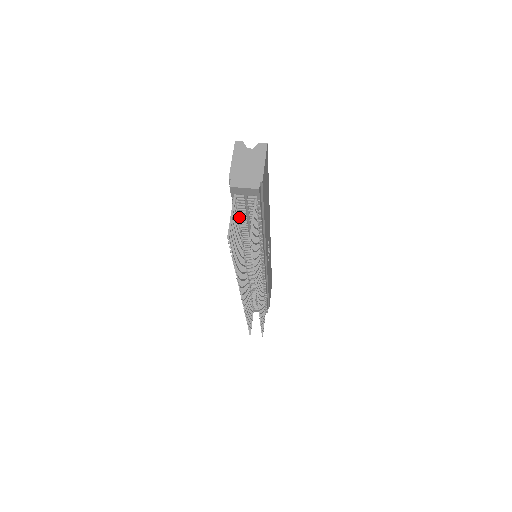
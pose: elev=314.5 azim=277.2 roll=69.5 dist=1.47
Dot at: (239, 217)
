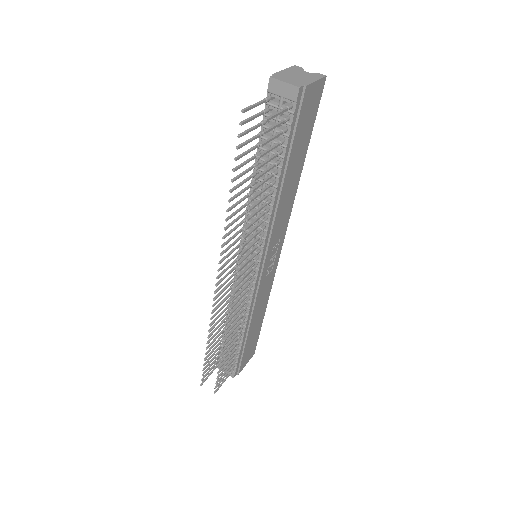
Dot at: occluded
